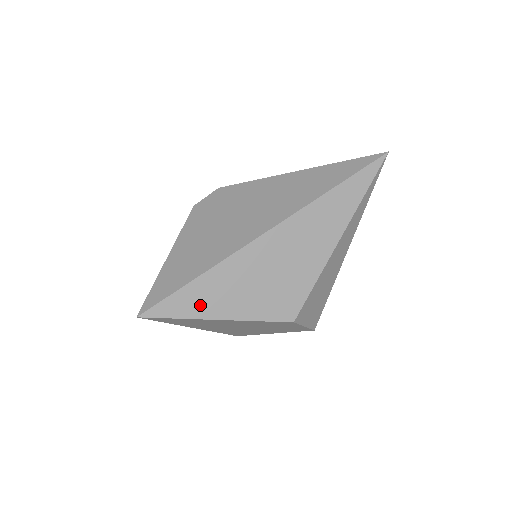
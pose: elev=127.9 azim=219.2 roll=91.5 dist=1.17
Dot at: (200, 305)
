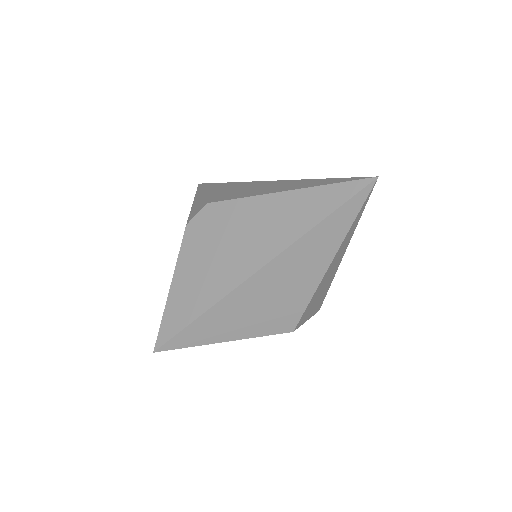
Dot at: (206, 335)
